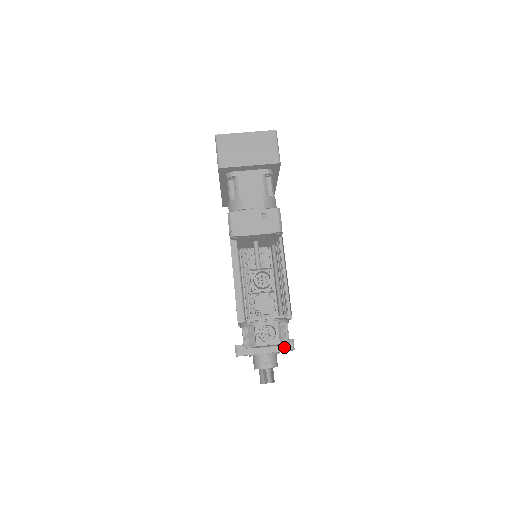
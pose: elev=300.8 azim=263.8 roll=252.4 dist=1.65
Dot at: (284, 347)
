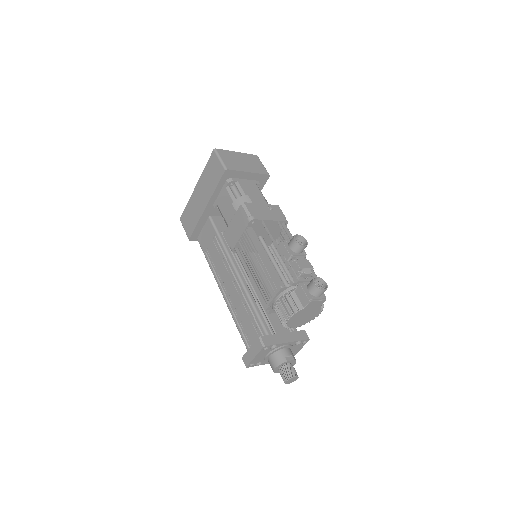
Dot at: (301, 336)
